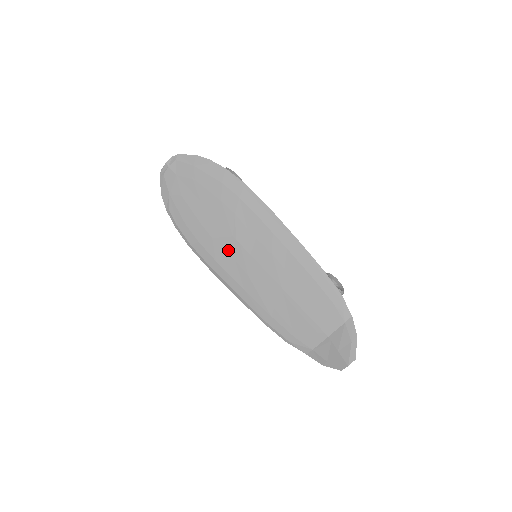
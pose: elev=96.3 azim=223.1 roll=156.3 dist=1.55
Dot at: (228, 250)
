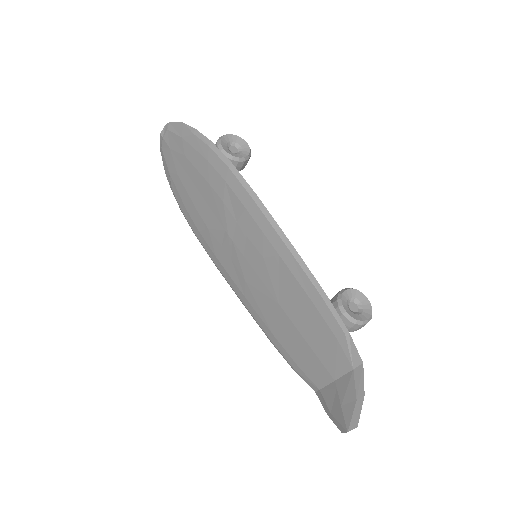
Dot at: (223, 246)
